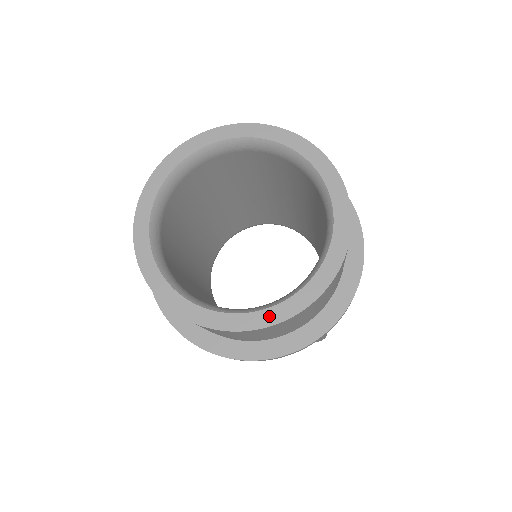
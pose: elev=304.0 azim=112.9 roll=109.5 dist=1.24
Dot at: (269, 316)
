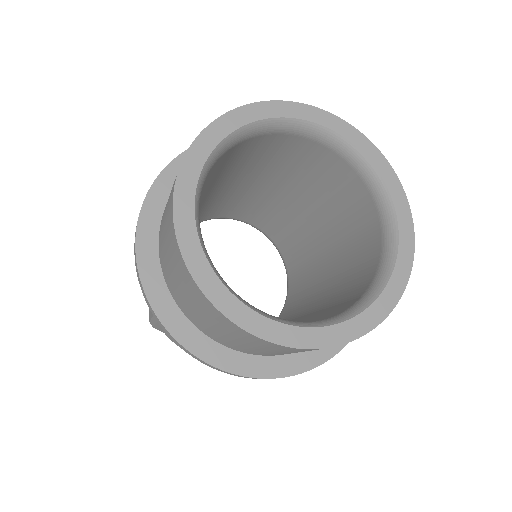
Dot at: (275, 331)
